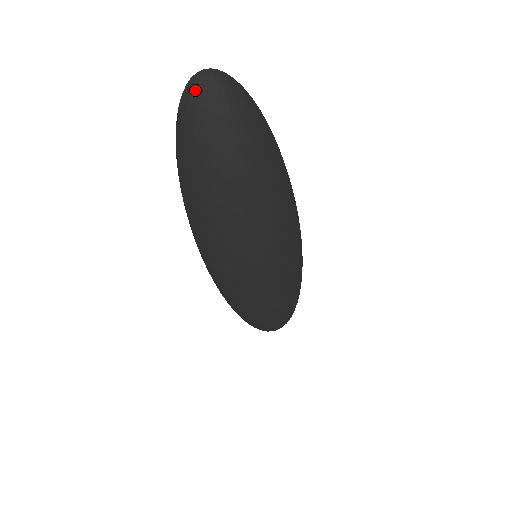
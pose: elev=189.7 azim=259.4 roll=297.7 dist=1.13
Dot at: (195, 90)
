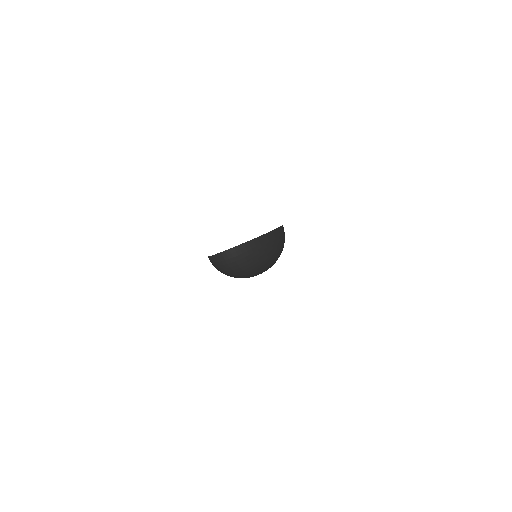
Dot at: (225, 260)
